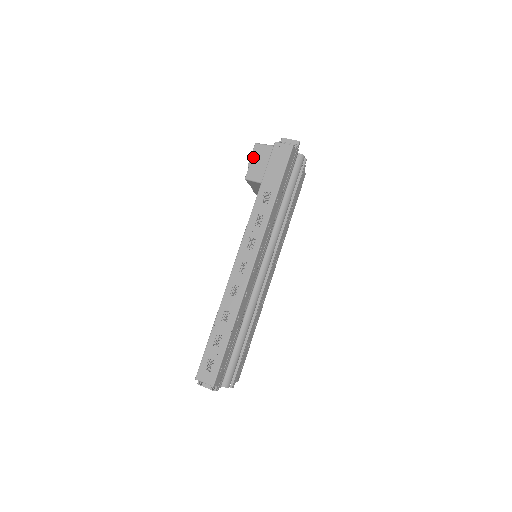
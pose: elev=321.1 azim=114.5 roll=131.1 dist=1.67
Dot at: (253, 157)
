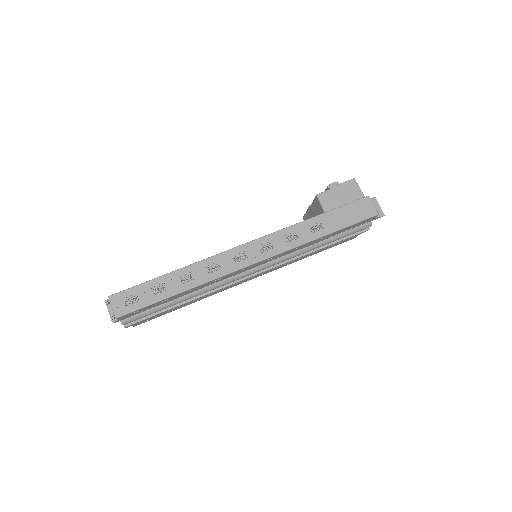
Dot at: (341, 186)
